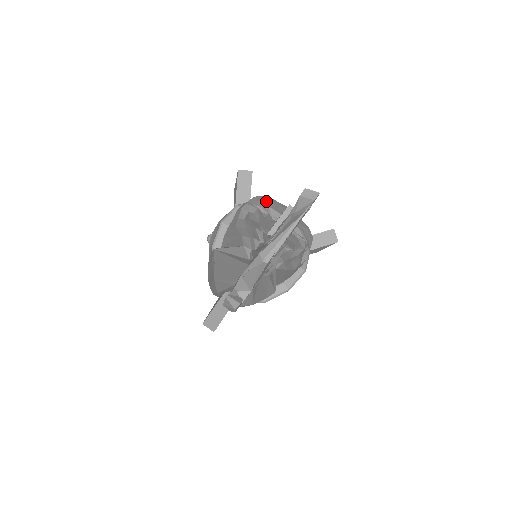
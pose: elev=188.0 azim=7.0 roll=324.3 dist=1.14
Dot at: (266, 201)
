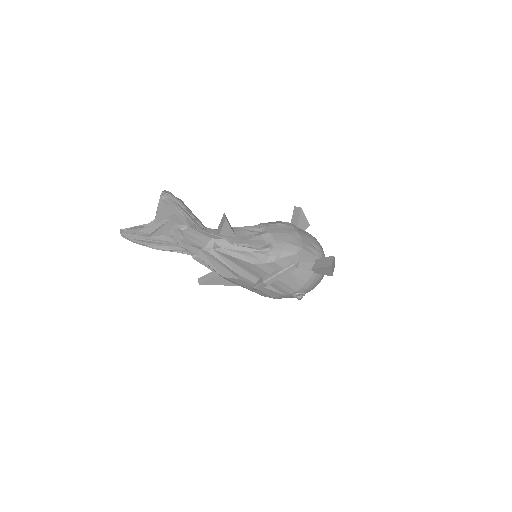
Dot at: (275, 223)
